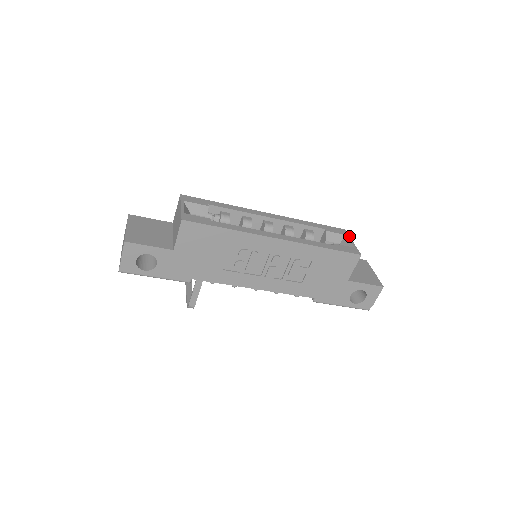
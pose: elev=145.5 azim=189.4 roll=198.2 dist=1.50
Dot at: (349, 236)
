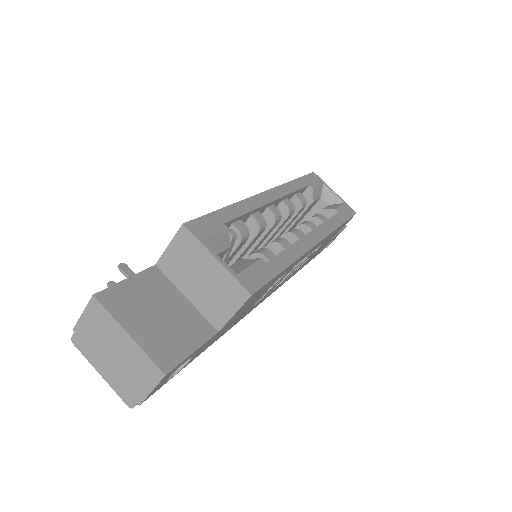
Dot at: occluded
